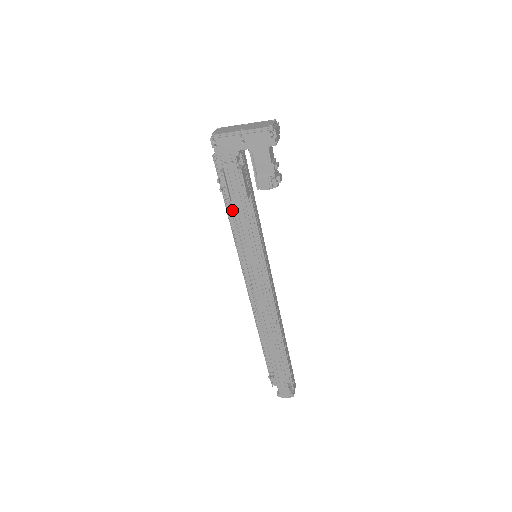
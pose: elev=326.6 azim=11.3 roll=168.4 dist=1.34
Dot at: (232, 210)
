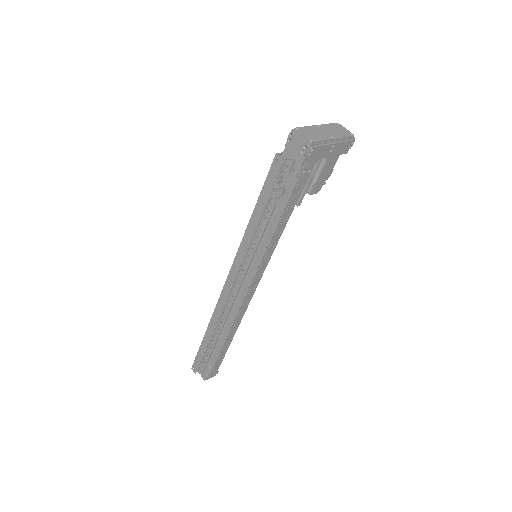
Dot at: (262, 215)
